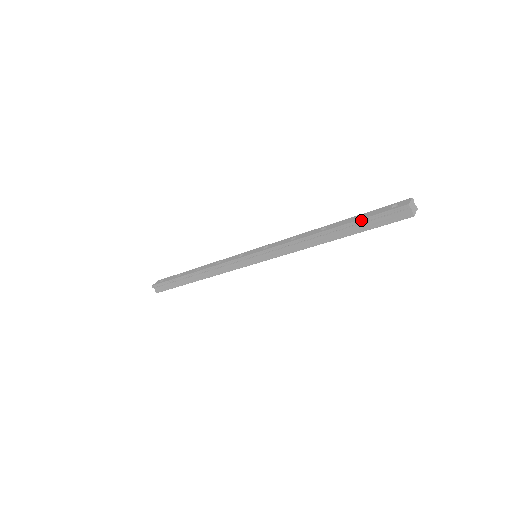
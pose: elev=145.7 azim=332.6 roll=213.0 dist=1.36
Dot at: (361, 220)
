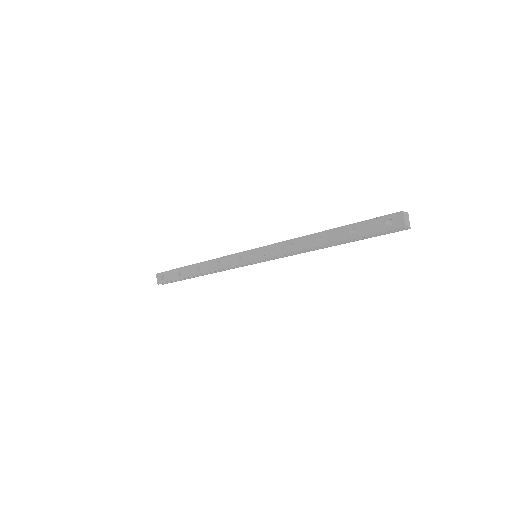
Dot at: (360, 237)
